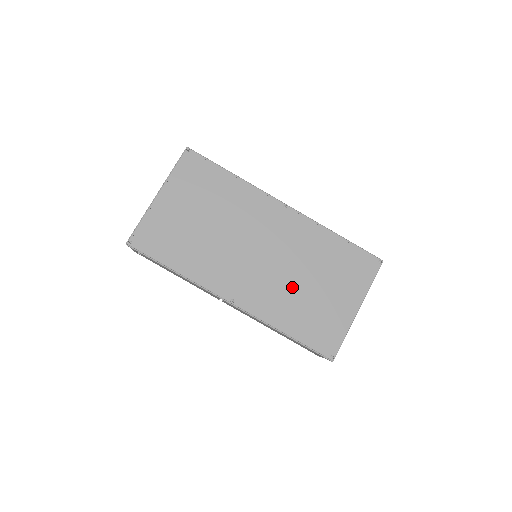
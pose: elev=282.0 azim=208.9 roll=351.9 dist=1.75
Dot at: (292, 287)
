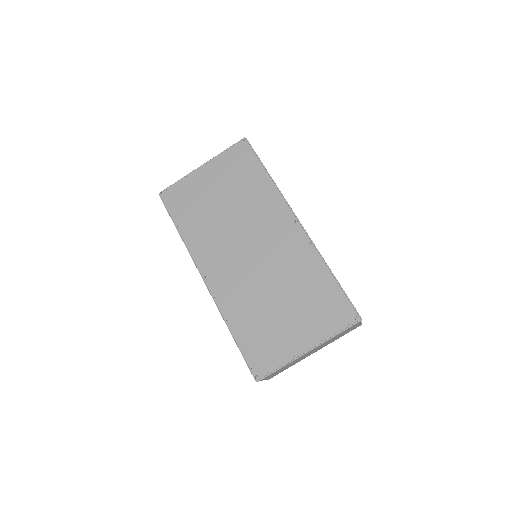
Dot at: (260, 294)
